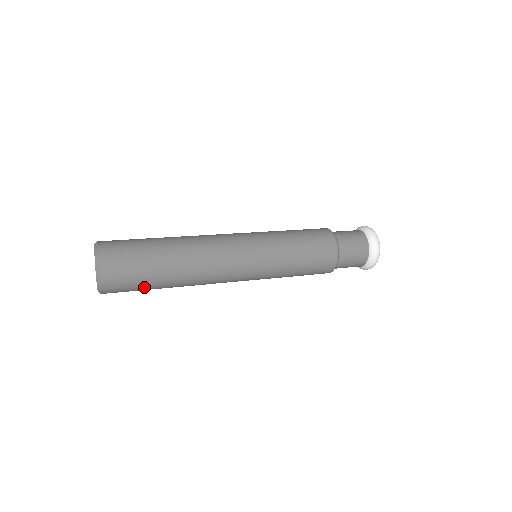
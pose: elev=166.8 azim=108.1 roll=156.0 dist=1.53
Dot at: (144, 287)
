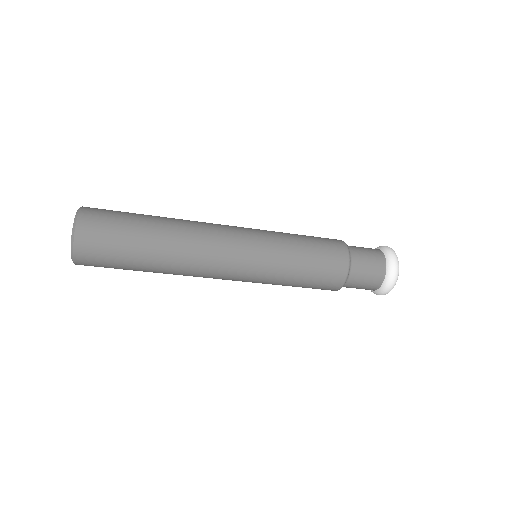
Dot at: (123, 260)
